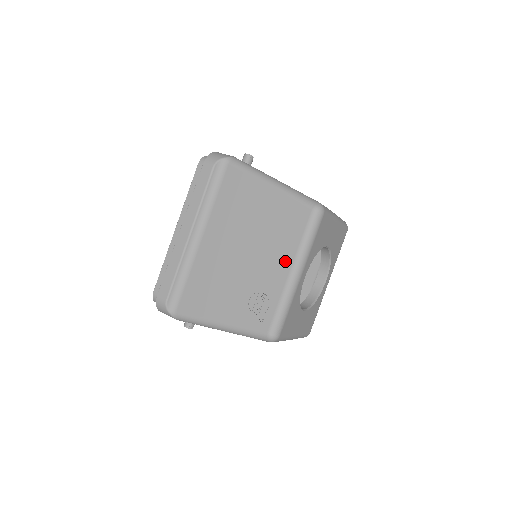
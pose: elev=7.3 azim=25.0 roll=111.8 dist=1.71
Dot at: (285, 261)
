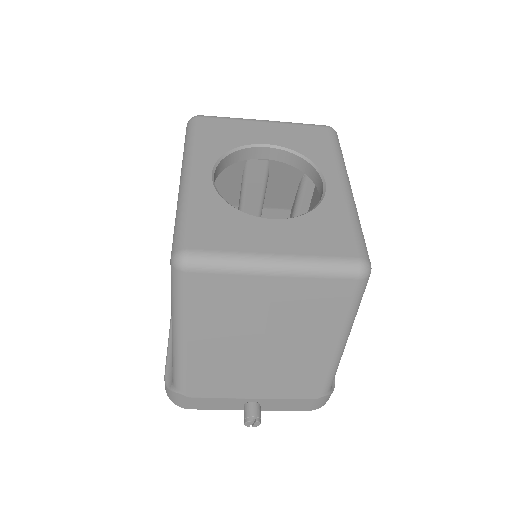
Dot at: occluded
